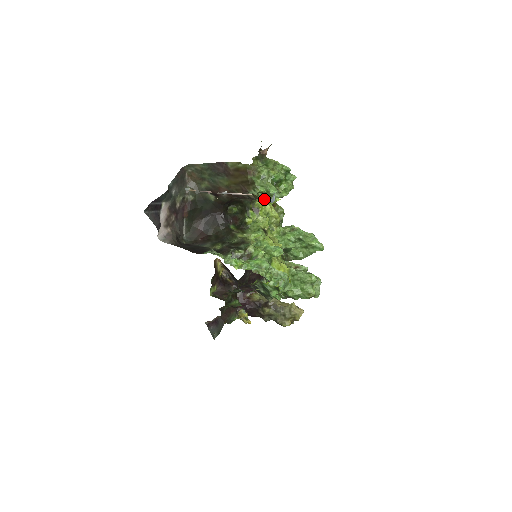
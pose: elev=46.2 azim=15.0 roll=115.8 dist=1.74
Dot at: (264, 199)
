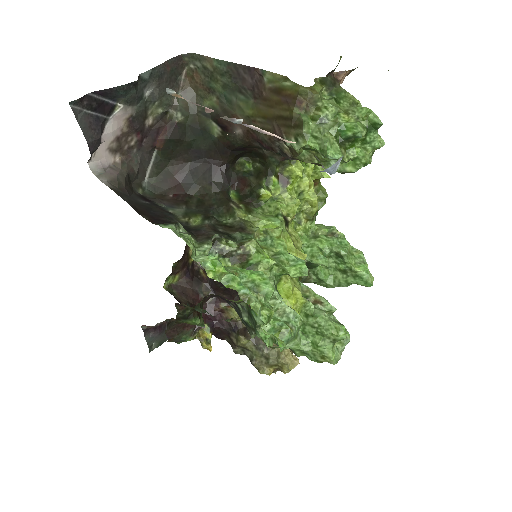
Dot at: (304, 166)
